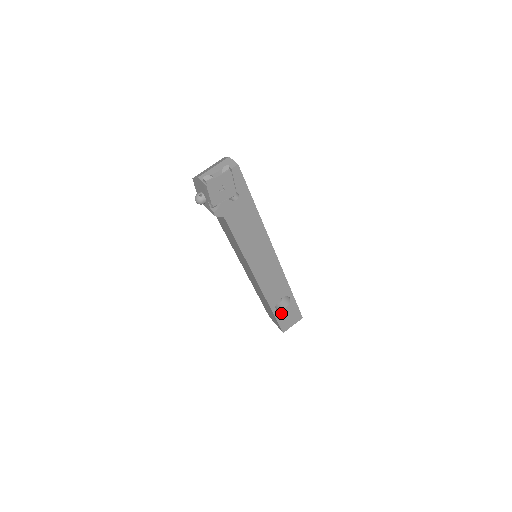
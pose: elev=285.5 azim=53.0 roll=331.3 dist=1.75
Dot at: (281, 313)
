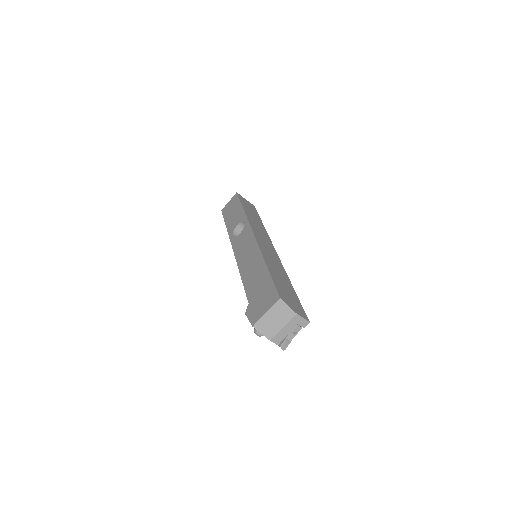
Dot at: occluded
